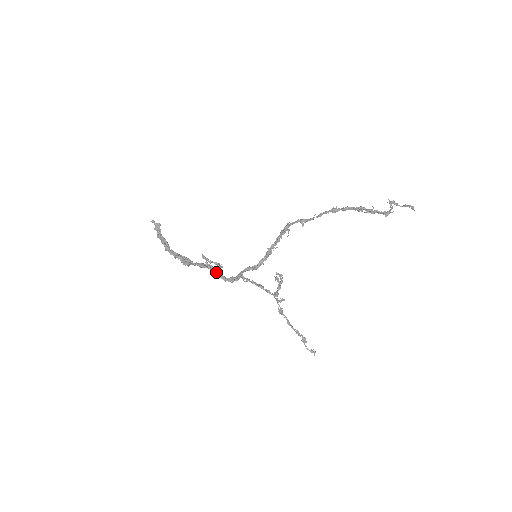
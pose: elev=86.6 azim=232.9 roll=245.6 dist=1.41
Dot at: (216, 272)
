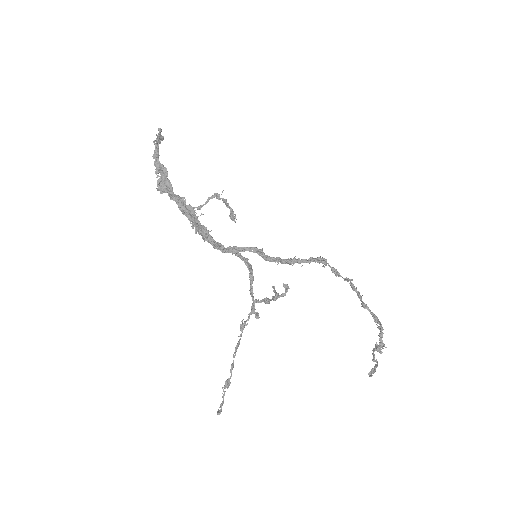
Dot at: occluded
